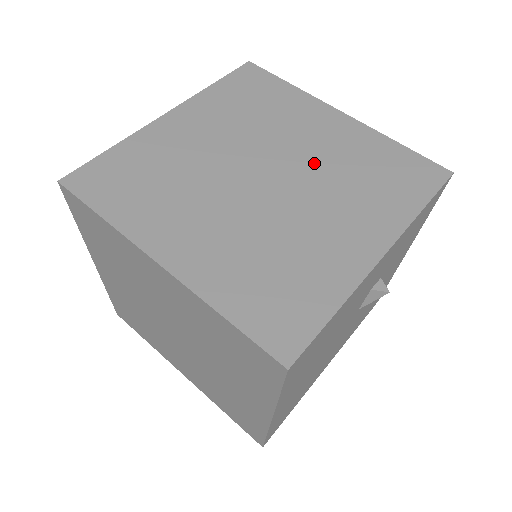
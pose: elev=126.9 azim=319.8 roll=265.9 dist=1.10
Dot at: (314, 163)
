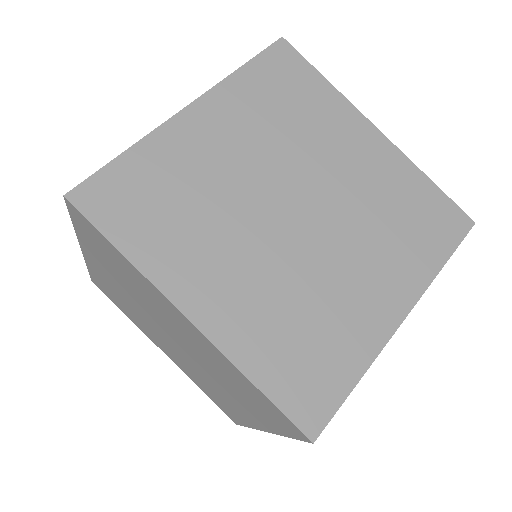
Dot at: (347, 197)
